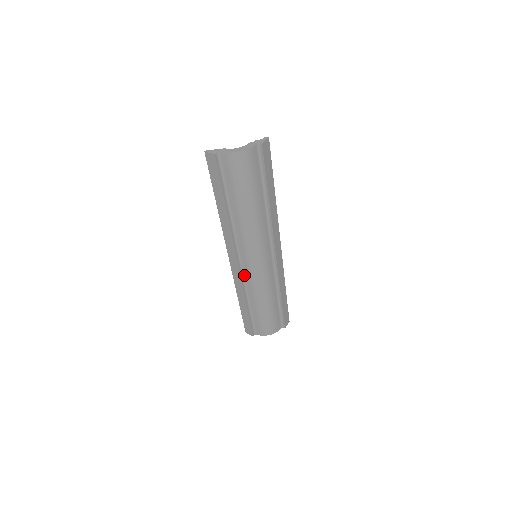
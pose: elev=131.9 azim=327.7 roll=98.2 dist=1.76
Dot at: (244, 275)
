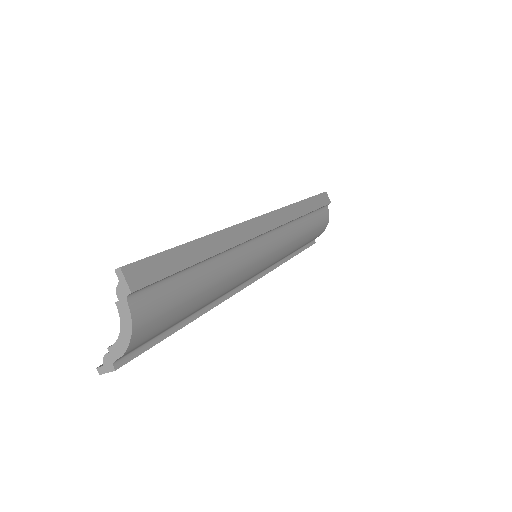
Dot at: (265, 269)
